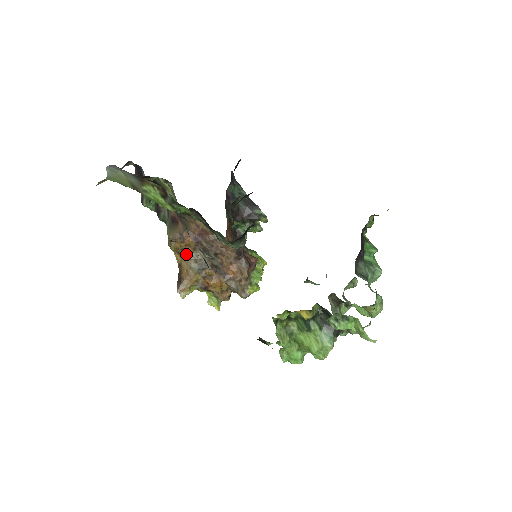
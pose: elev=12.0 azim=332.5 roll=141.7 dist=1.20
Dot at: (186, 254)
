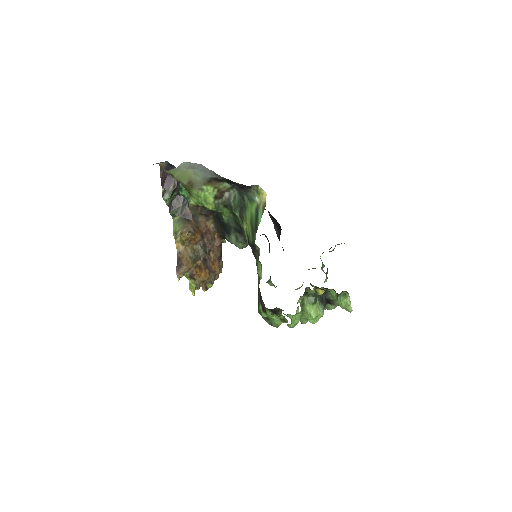
Dot at: (189, 245)
